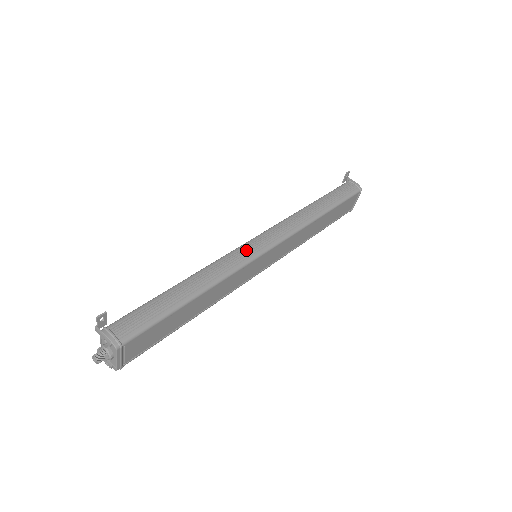
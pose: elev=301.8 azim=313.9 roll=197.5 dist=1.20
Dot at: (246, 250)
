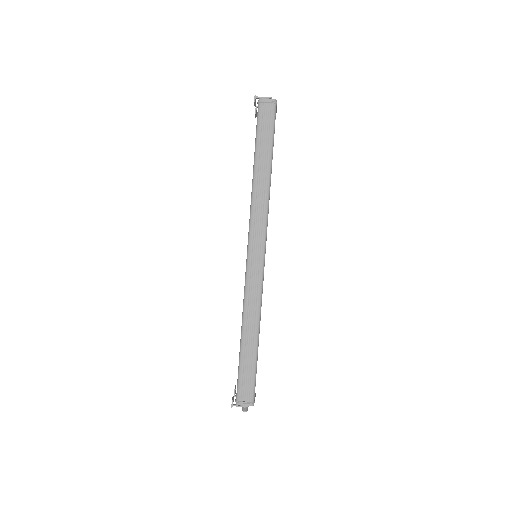
Dot at: (253, 273)
